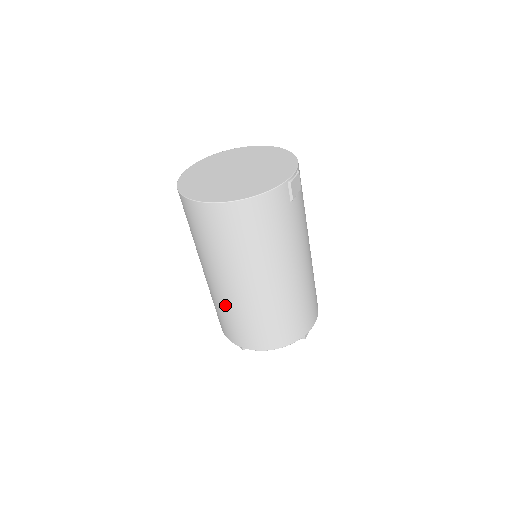
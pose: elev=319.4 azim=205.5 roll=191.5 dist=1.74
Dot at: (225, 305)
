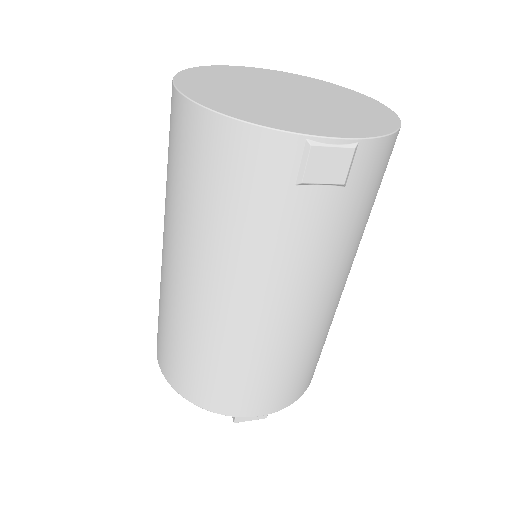
Dot at: occluded
